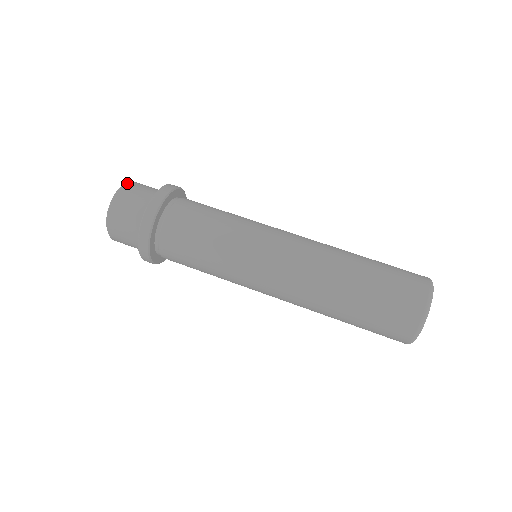
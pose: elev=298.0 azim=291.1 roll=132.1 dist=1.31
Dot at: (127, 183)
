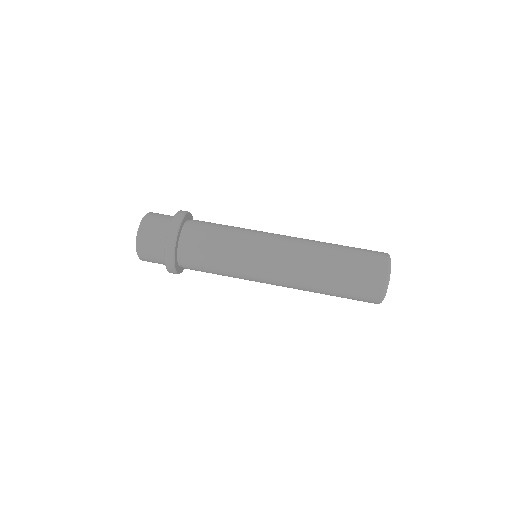
Dot at: (144, 218)
